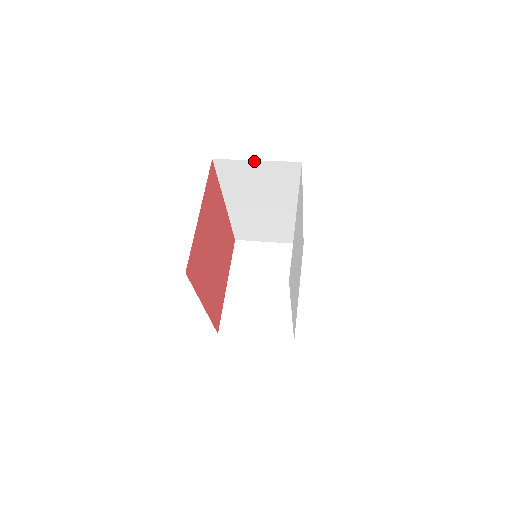
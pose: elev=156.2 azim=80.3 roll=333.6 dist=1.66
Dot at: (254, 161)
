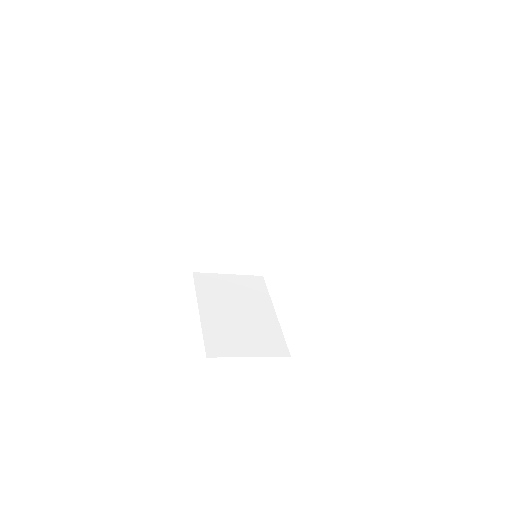
Dot at: (259, 157)
